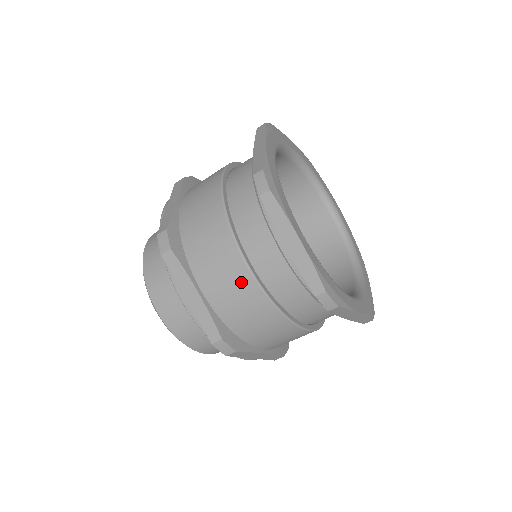
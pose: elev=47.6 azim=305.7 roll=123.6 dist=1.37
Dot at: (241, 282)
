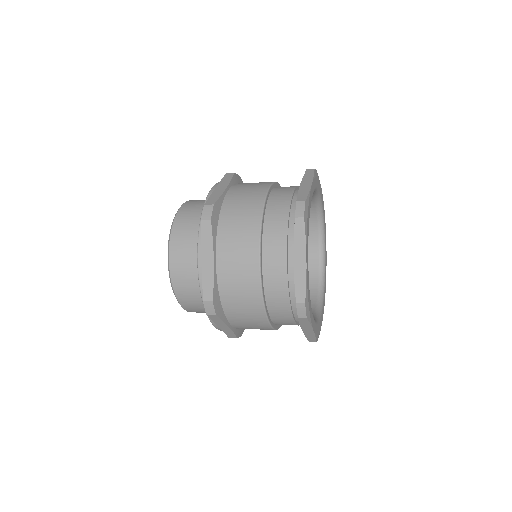
Dot at: (249, 268)
